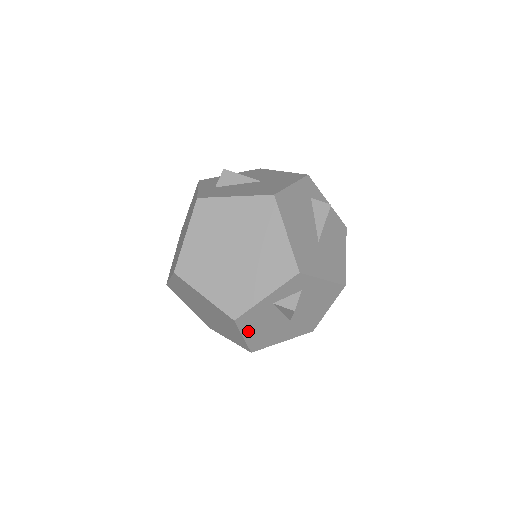
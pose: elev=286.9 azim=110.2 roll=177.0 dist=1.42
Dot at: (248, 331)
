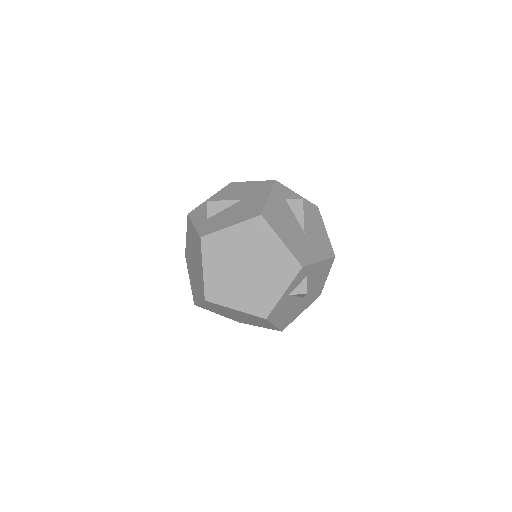
Dot at: (276, 320)
